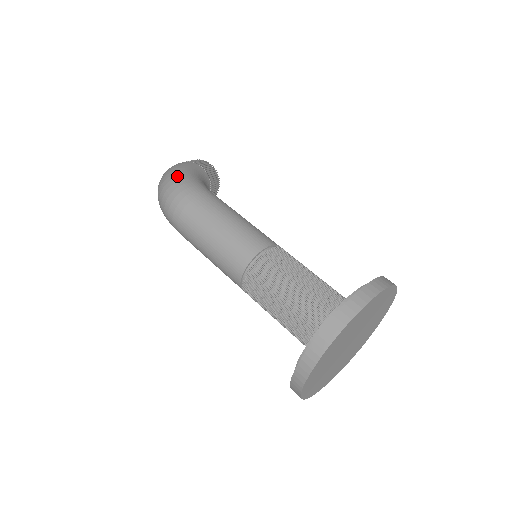
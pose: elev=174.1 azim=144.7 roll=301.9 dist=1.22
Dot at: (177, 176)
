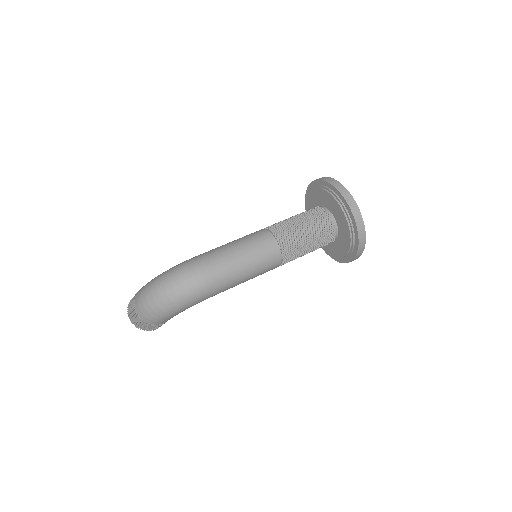
Dot at: (167, 272)
